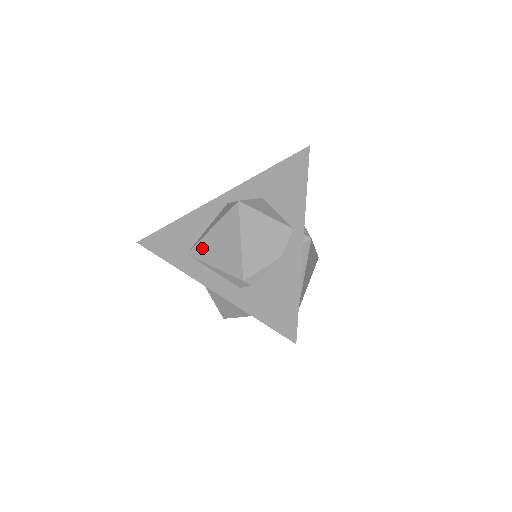
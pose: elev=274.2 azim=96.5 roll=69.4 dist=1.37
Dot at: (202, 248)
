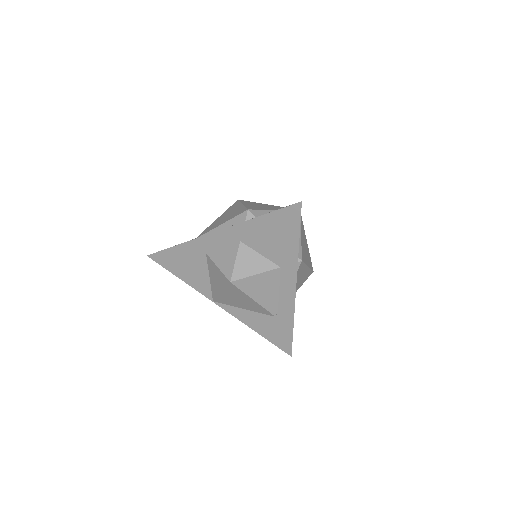
Dot at: (209, 228)
